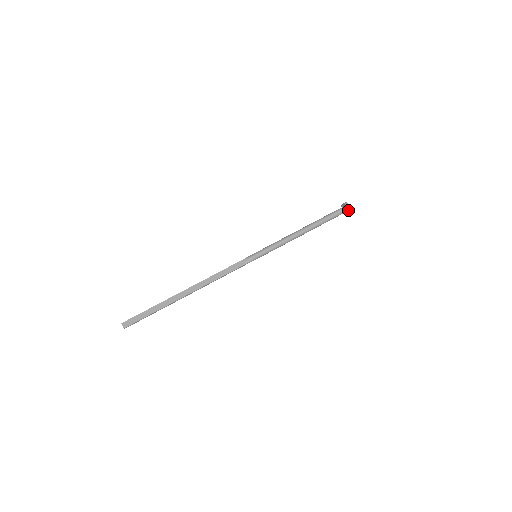
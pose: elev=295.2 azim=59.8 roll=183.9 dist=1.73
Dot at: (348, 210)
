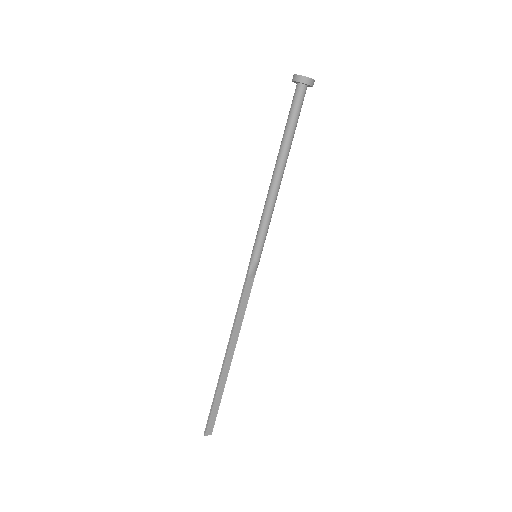
Dot at: occluded
